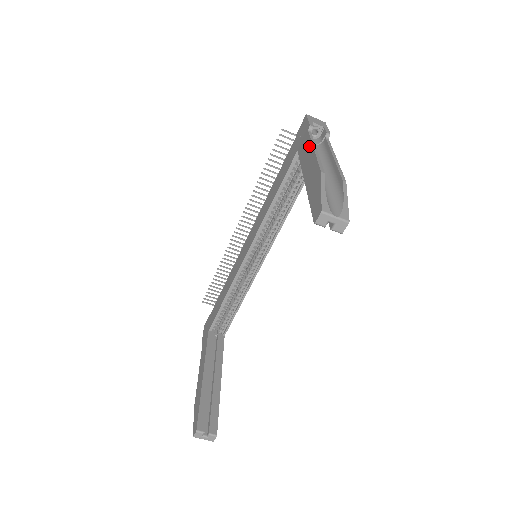
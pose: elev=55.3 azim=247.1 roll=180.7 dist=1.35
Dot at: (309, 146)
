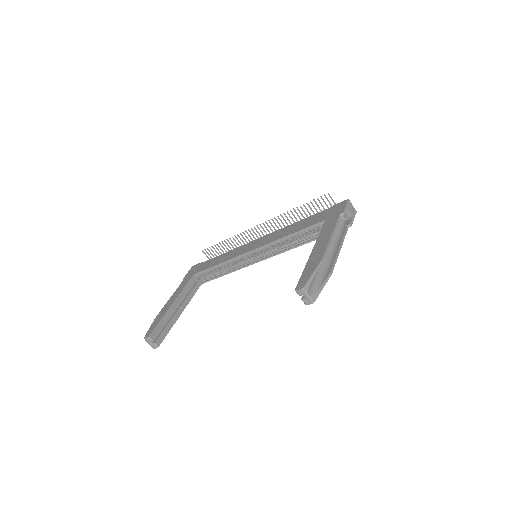
Dot at: (331, 229)
